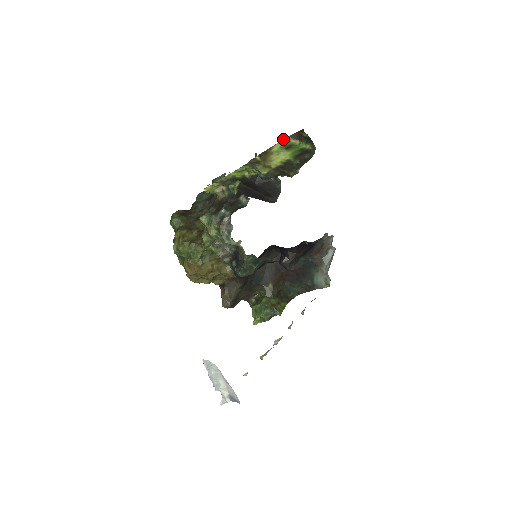
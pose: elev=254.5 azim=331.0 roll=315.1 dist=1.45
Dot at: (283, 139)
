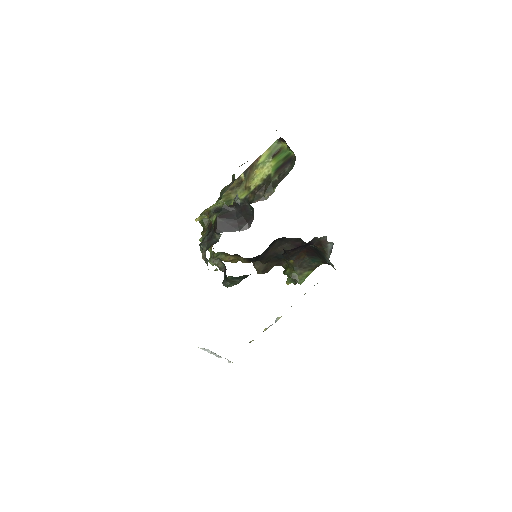
Dot at: occluded
